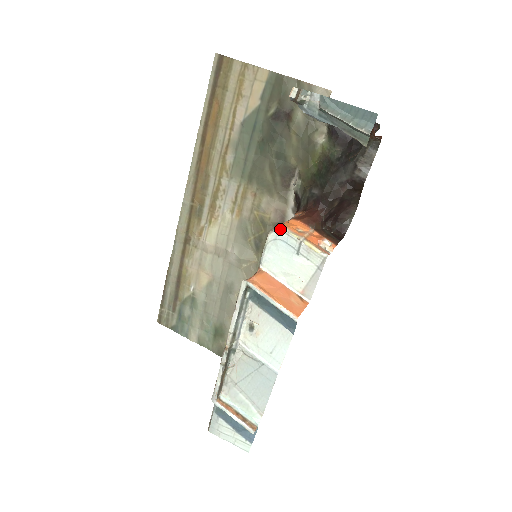
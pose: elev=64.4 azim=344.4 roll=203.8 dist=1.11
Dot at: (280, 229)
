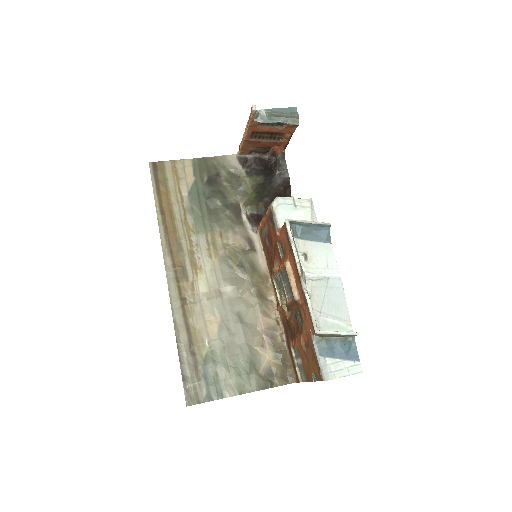
Dot at: (277, 197)
